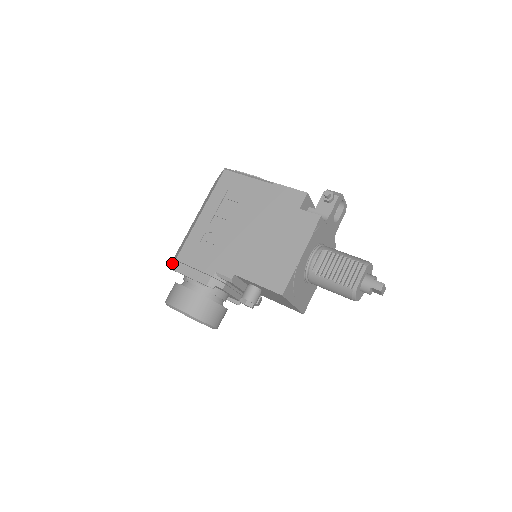
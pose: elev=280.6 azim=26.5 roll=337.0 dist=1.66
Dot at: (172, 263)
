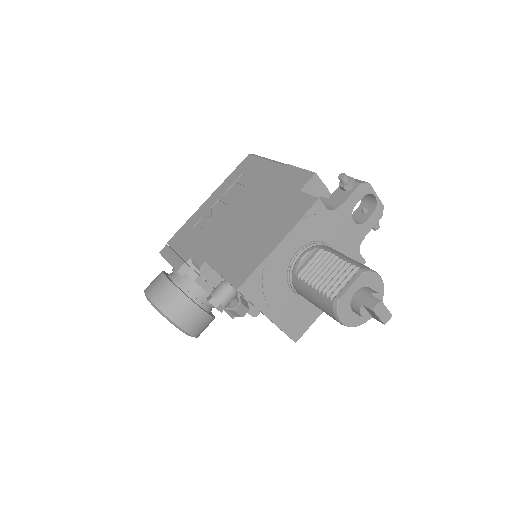
Dot at: occluded
